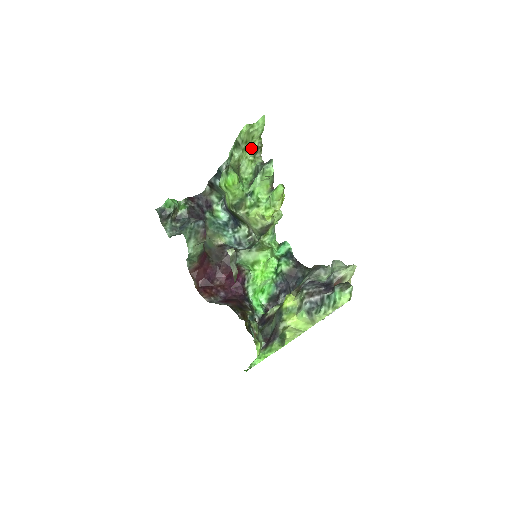
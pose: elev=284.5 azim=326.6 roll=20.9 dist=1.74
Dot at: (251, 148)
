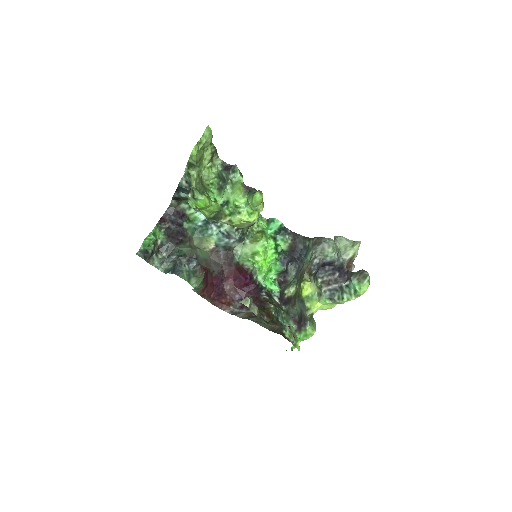
Dot at: (206, 157)
